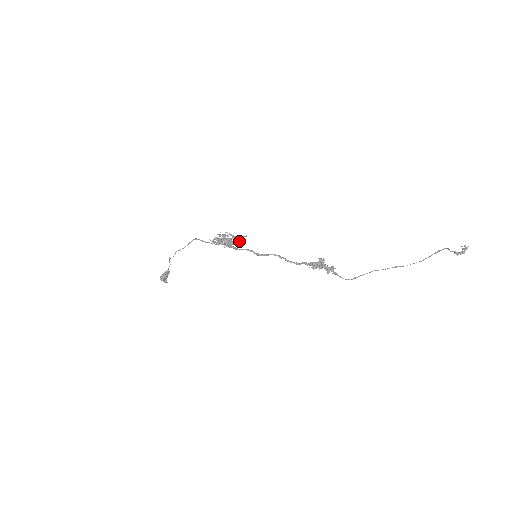
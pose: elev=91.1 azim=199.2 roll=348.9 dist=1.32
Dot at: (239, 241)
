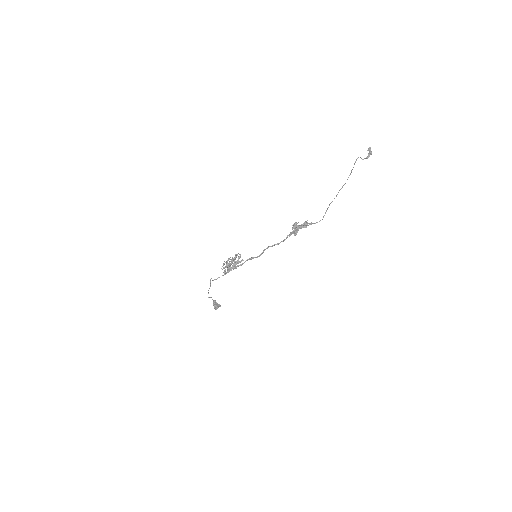
Dot at: (239, 262)
